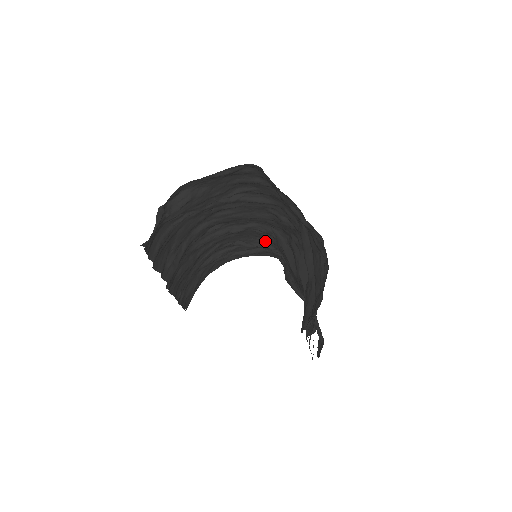
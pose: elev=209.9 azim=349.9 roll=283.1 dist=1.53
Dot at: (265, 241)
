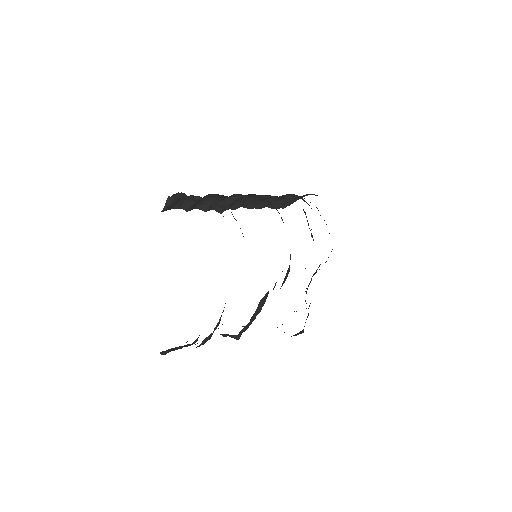
Dot at: occluded
